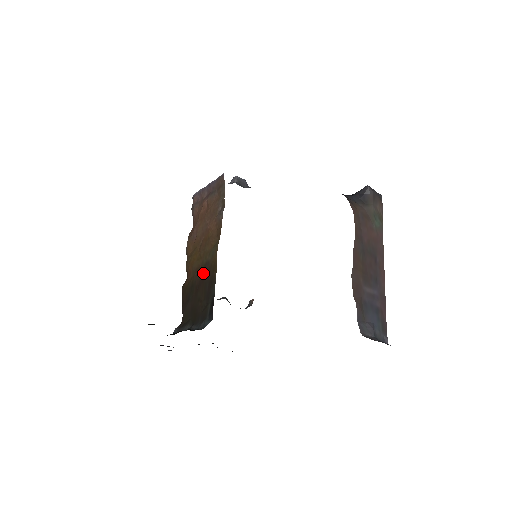
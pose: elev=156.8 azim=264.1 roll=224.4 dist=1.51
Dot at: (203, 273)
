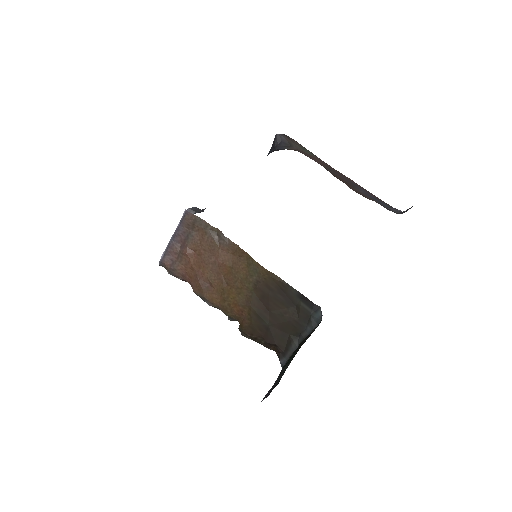
Dot at: (261, 294)
